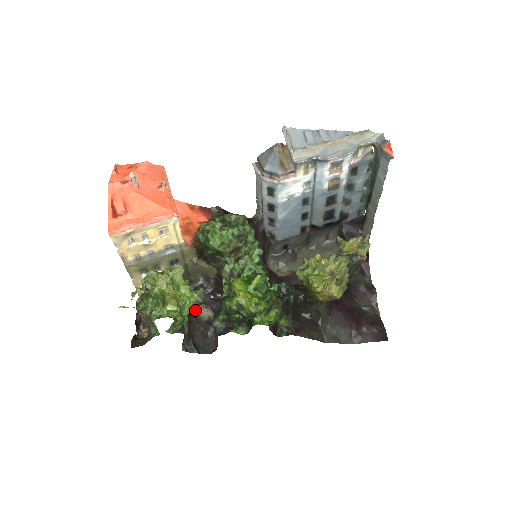
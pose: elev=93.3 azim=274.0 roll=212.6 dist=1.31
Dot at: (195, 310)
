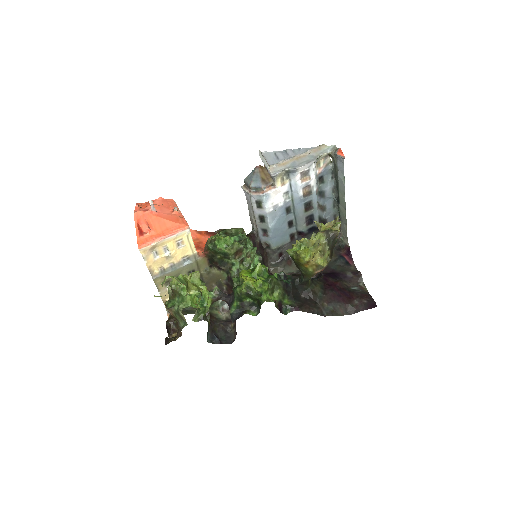
Dot at: (214, 313)
